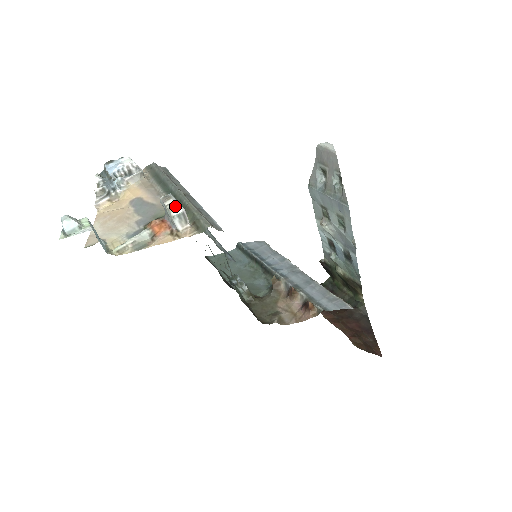
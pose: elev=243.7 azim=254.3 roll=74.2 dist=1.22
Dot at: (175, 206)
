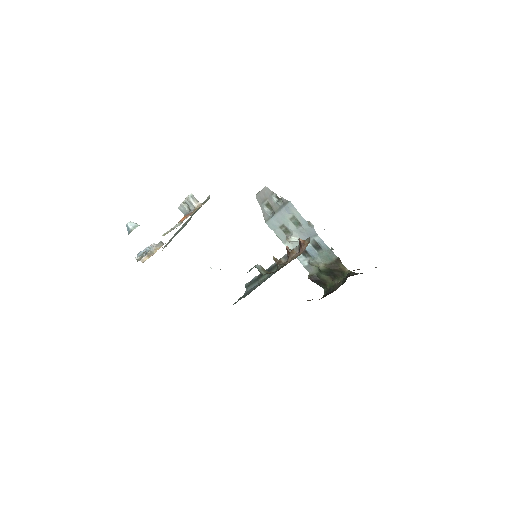
Dot at: occluded
